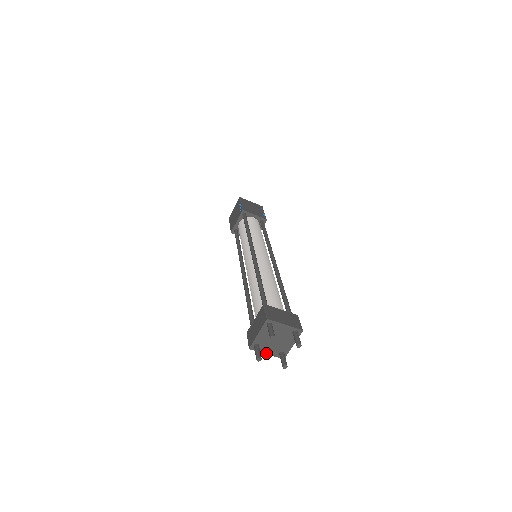
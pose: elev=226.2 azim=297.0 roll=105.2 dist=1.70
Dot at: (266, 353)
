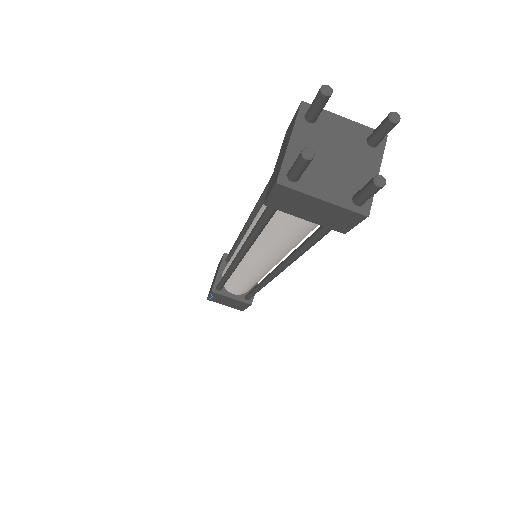
Dot at: (320, 197)
